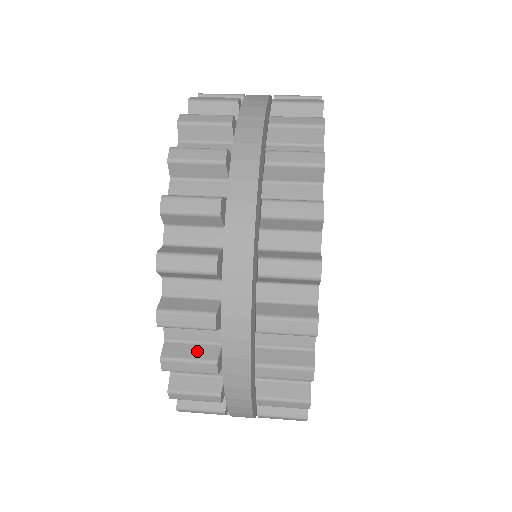
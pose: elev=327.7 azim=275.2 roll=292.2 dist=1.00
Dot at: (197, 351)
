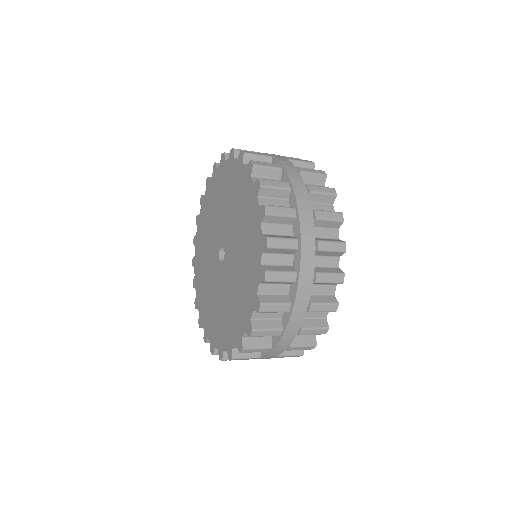
Dot at: occluded
